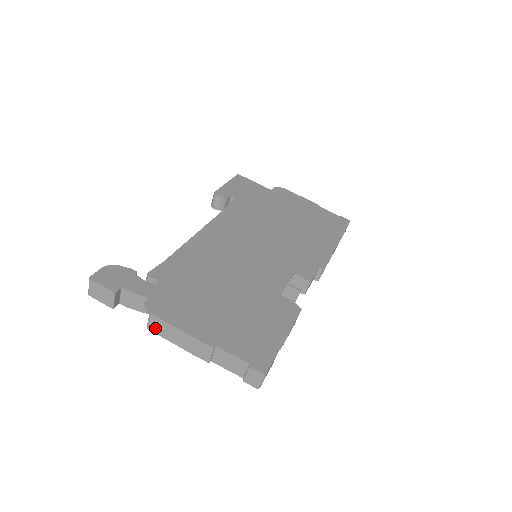
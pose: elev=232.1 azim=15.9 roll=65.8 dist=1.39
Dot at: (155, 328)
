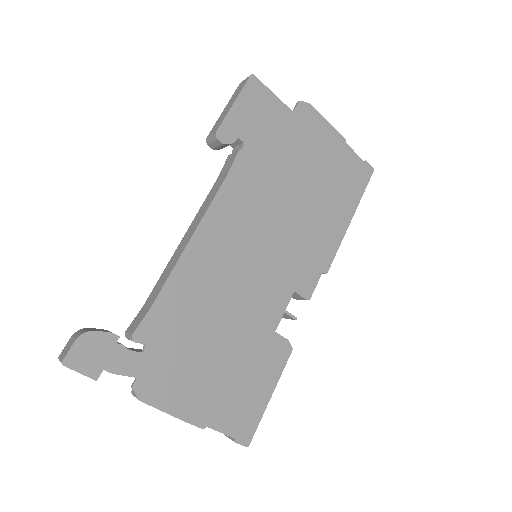
Dot at: occluded
